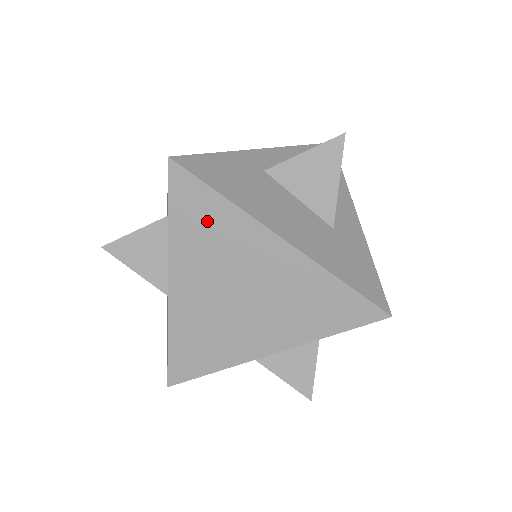
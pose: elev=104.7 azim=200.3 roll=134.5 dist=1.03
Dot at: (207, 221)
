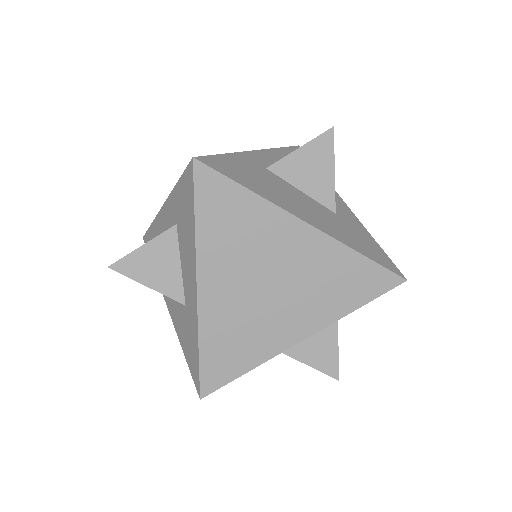
Dot at: (234, 217)
